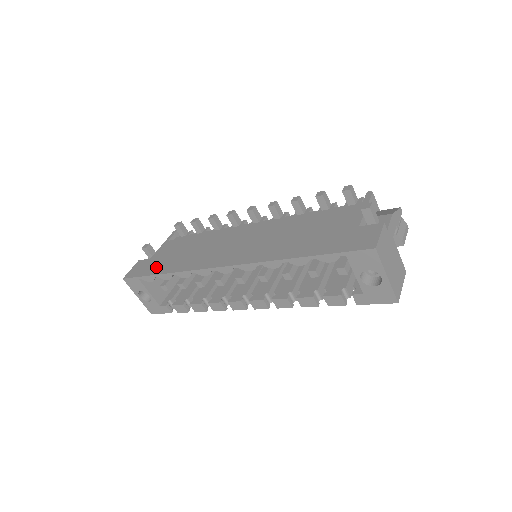
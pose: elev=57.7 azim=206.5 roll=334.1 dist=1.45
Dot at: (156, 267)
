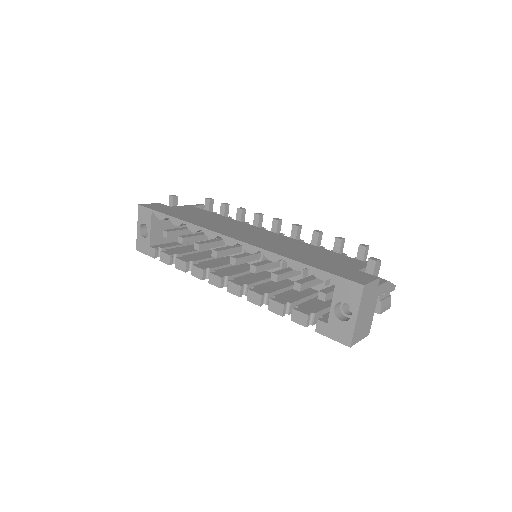
Dot at: (172, 212)
